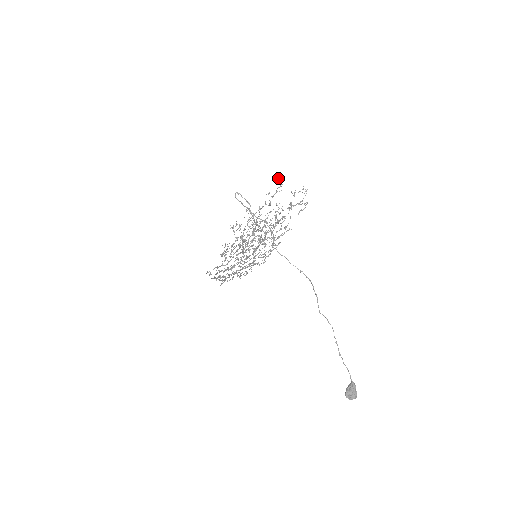
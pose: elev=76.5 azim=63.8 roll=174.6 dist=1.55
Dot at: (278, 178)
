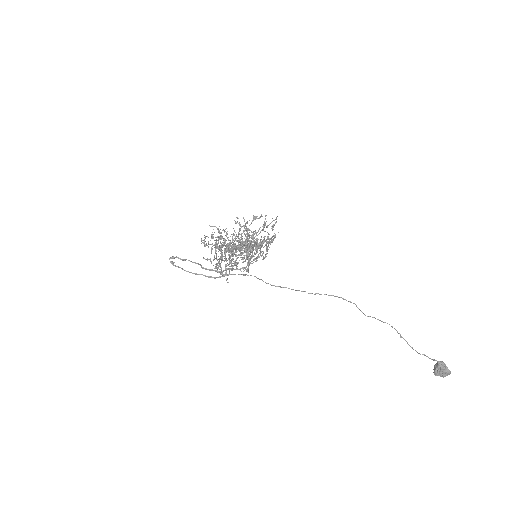
Dot at: occluded
